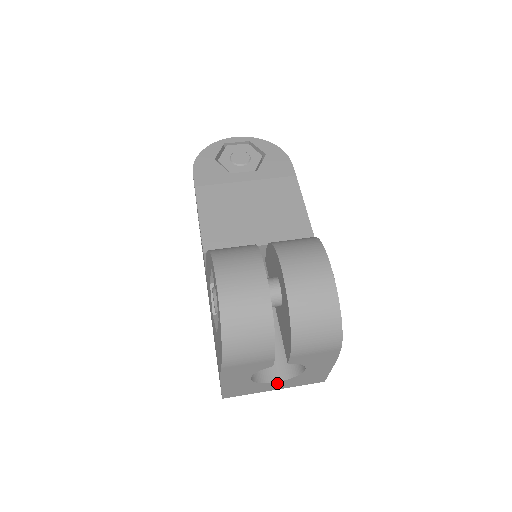
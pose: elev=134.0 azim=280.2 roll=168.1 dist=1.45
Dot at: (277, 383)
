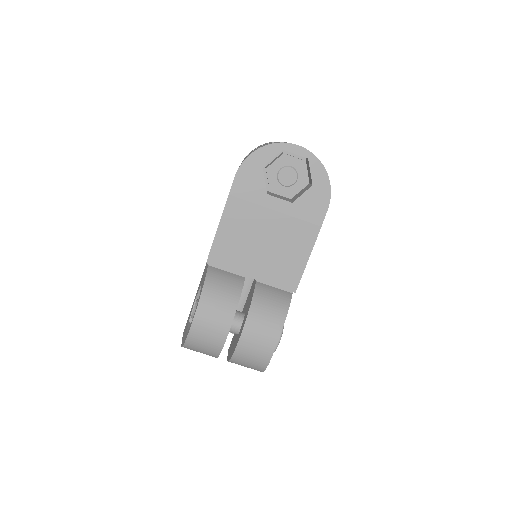
Dot at: occluded
